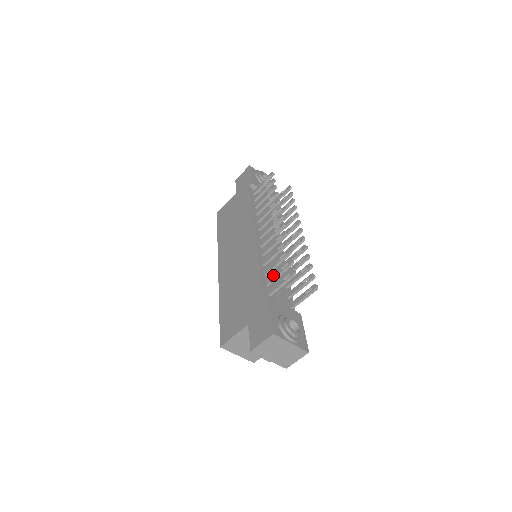
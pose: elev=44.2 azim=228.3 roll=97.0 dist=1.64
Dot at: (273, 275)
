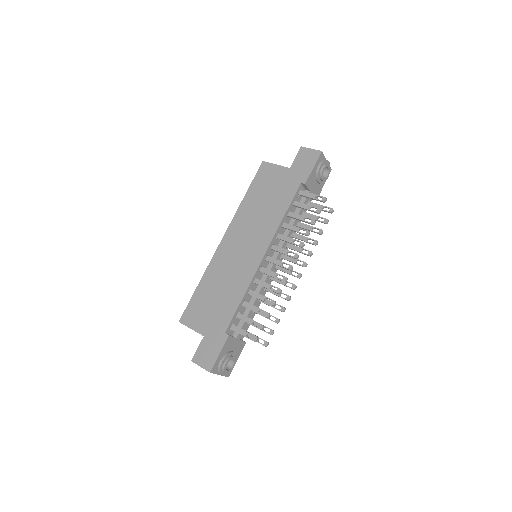
Dot at: (245, 318)
